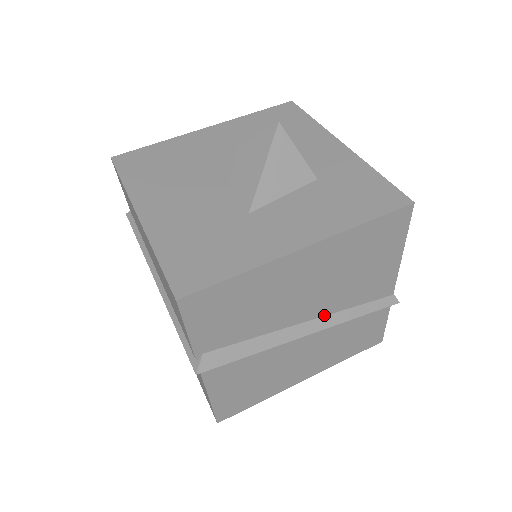
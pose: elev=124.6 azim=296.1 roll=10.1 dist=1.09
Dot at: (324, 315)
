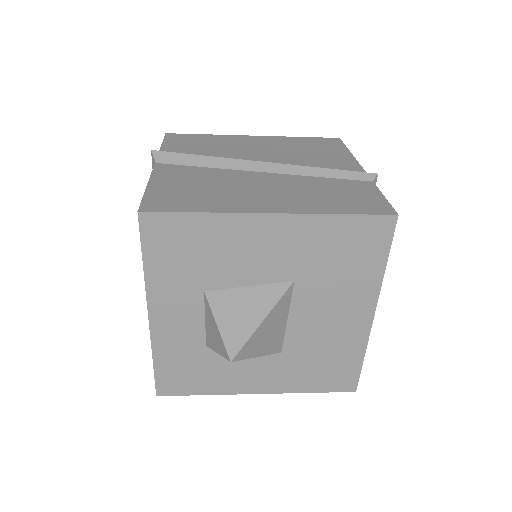
Dot at: occluded
